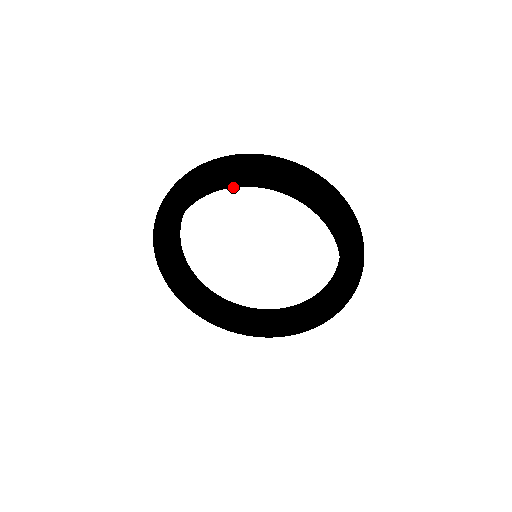
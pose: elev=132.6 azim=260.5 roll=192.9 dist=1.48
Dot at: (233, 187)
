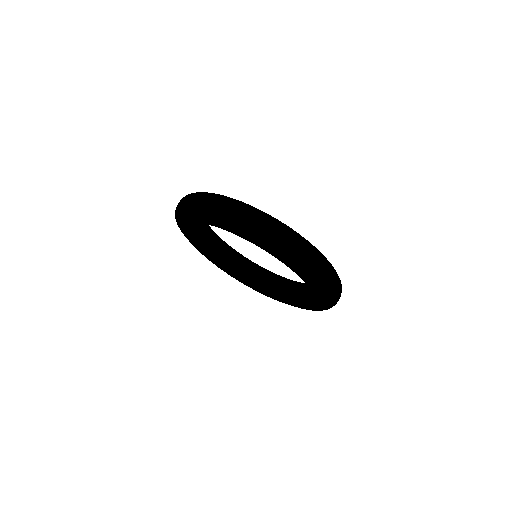
Dot at: occluded
